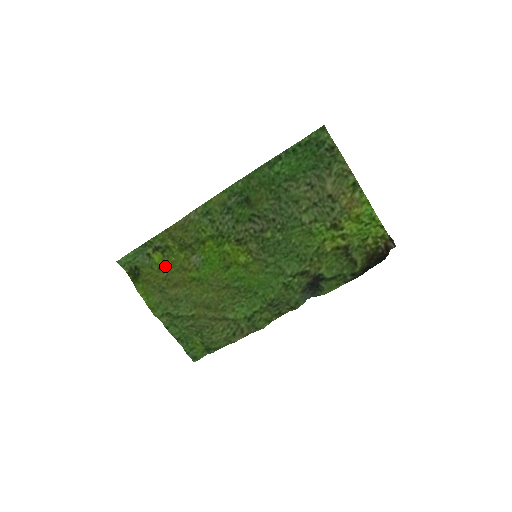
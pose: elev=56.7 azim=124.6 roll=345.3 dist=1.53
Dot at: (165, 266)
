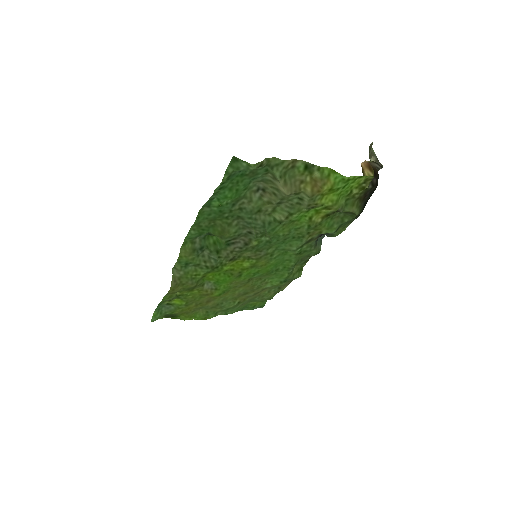
Dot at: (189, 302)
